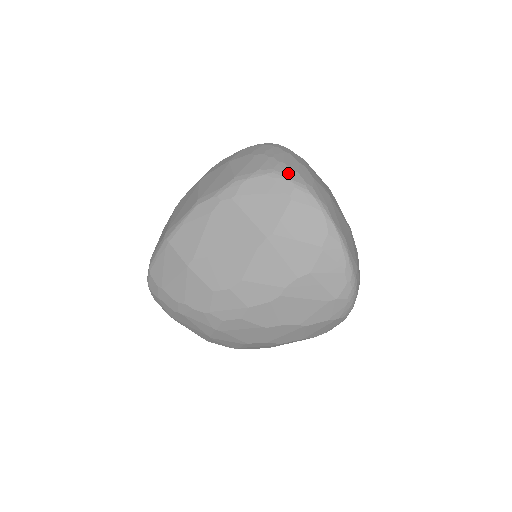
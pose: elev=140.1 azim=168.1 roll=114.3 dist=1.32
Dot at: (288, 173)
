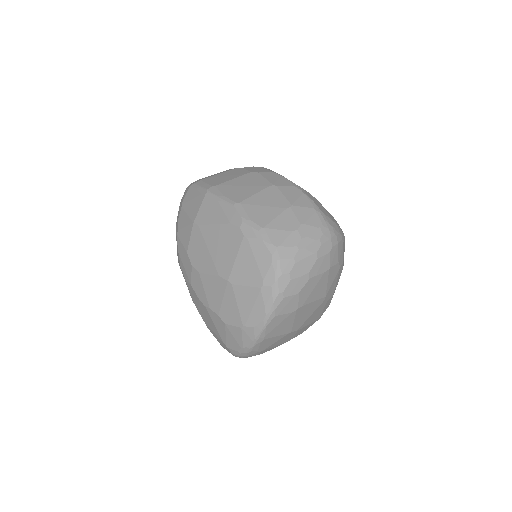
Dot at: (283, 273)
